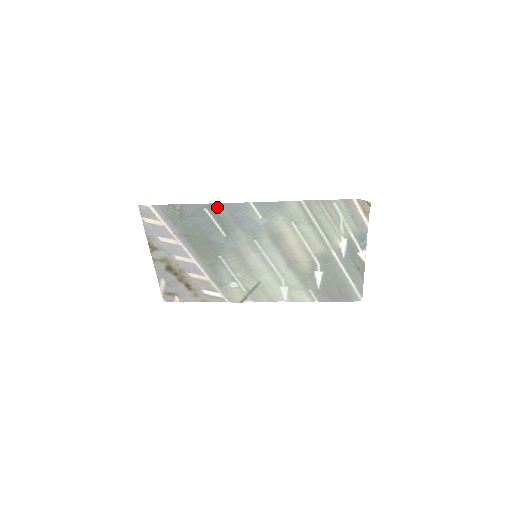
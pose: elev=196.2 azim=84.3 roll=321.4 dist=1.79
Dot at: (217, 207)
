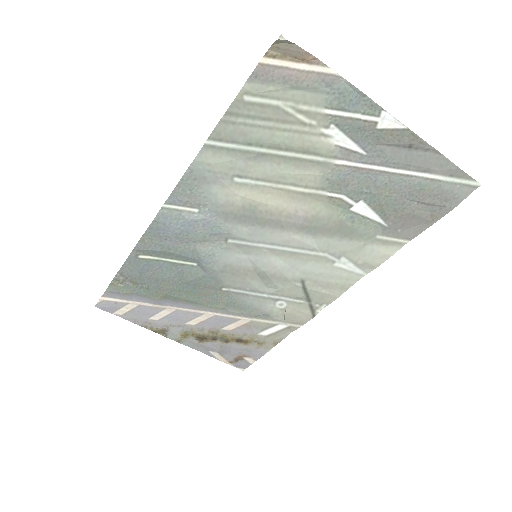
Dot at: (145, 244)
